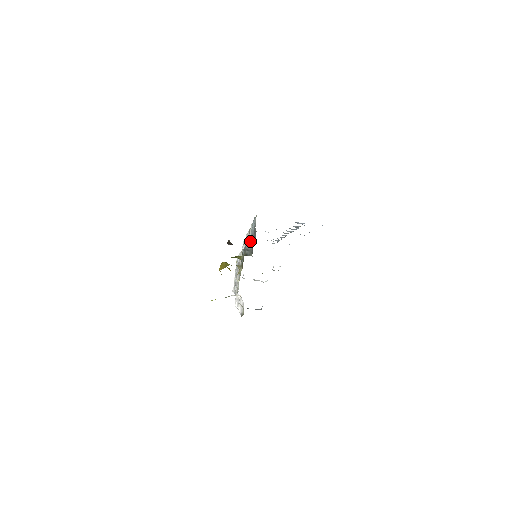
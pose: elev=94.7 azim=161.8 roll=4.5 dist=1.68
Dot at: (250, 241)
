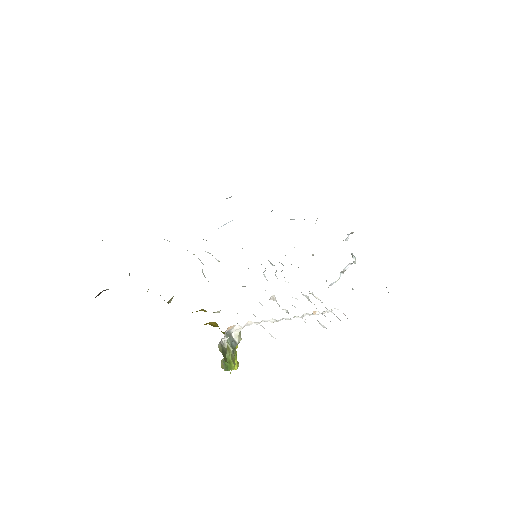
Dot at: occluded
